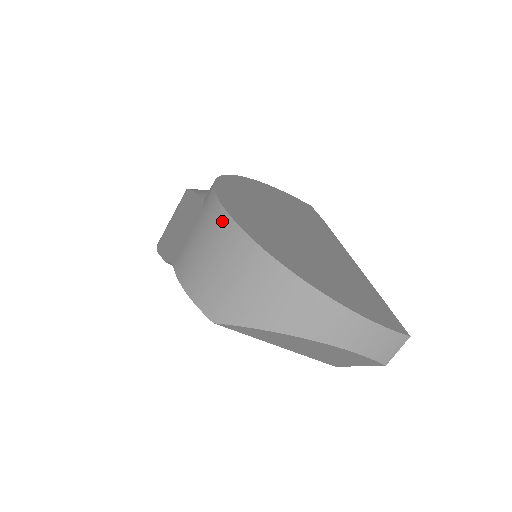
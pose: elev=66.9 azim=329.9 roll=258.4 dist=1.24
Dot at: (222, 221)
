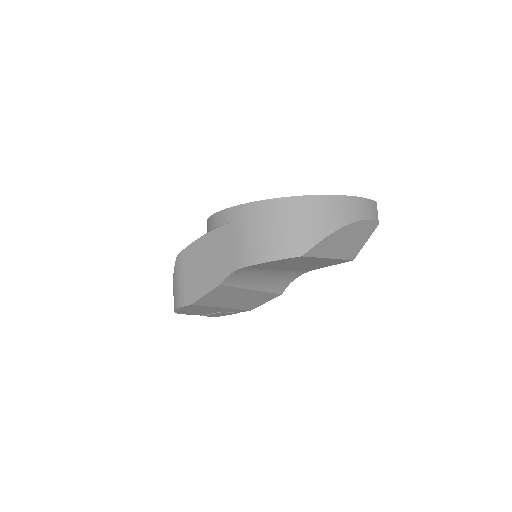
Dot at: (260, 207)
